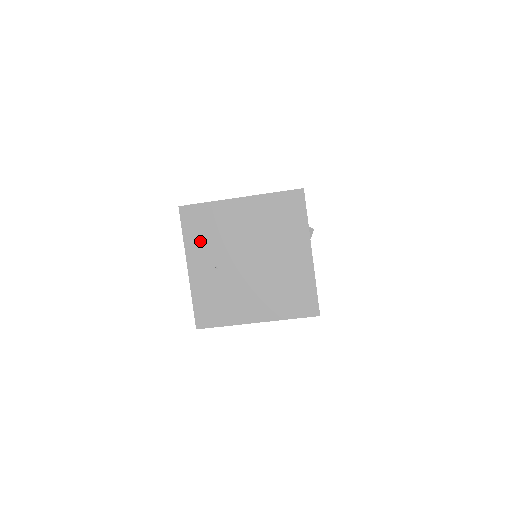
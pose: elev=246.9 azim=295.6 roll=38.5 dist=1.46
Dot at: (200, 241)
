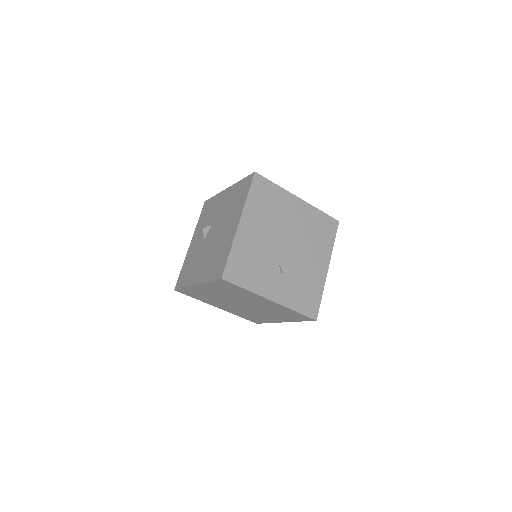
Dot at: (219, 288)
